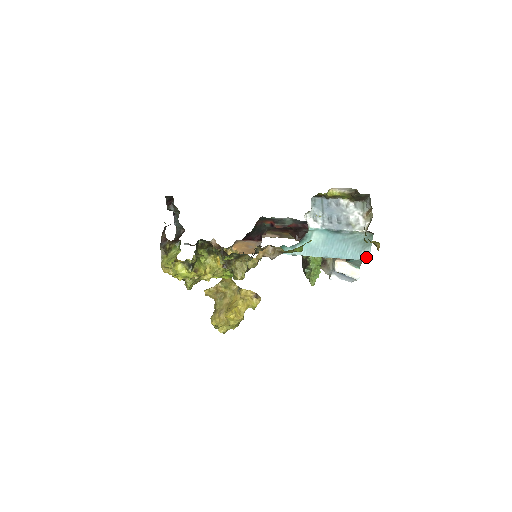
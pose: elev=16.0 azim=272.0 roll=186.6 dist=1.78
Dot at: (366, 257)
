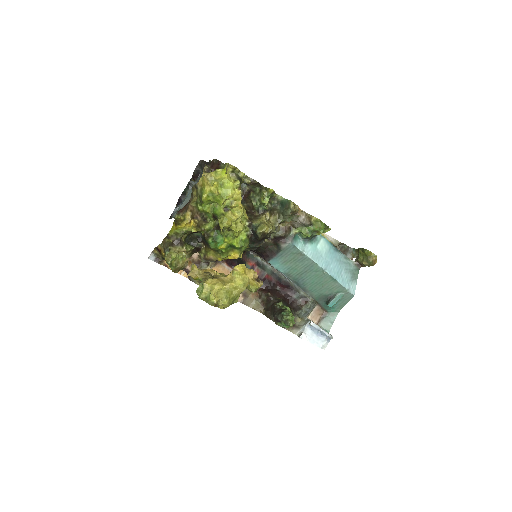
Dot at: (352, 291)
